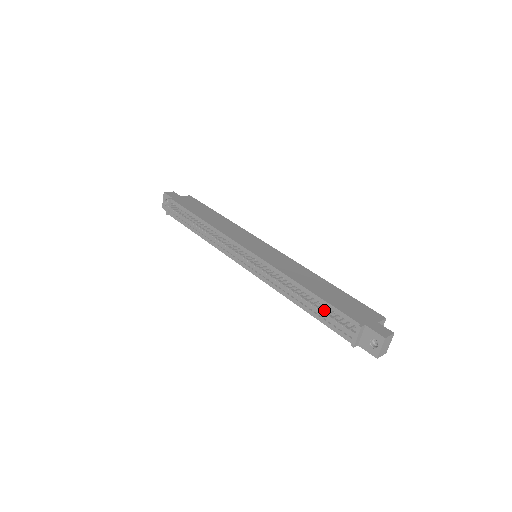
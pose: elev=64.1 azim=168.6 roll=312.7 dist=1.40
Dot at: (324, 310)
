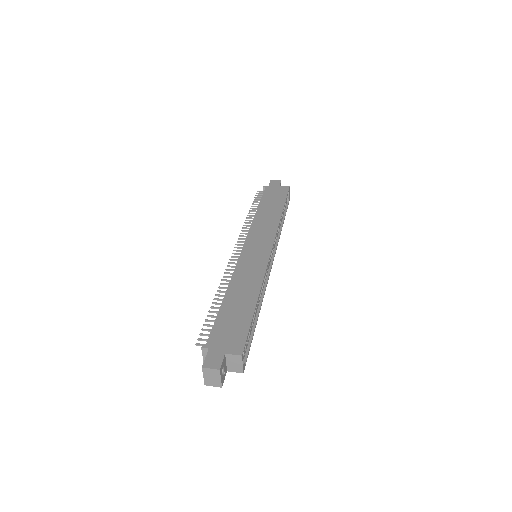
Dot at: (209, 320)
